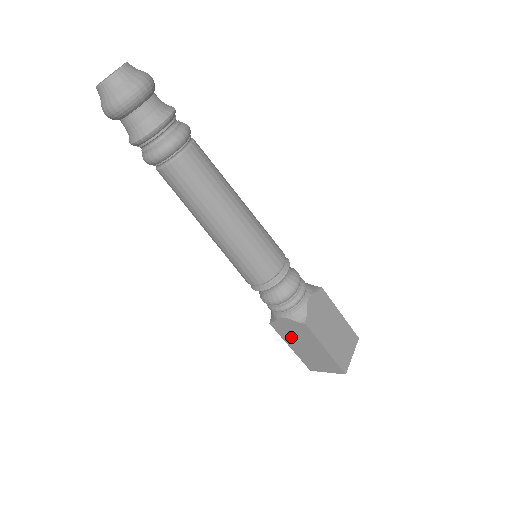
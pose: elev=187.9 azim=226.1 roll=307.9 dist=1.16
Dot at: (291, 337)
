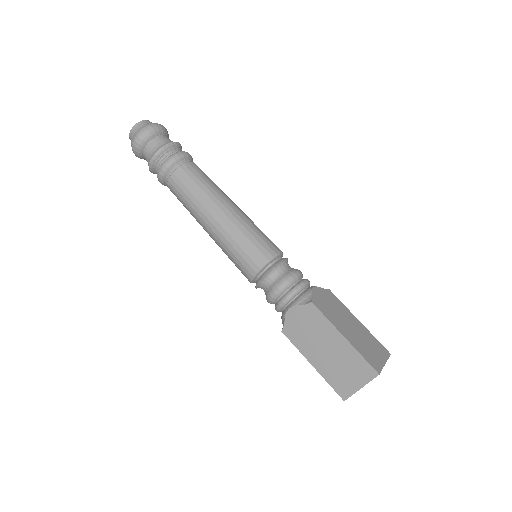
Dot at: (306, 341)
